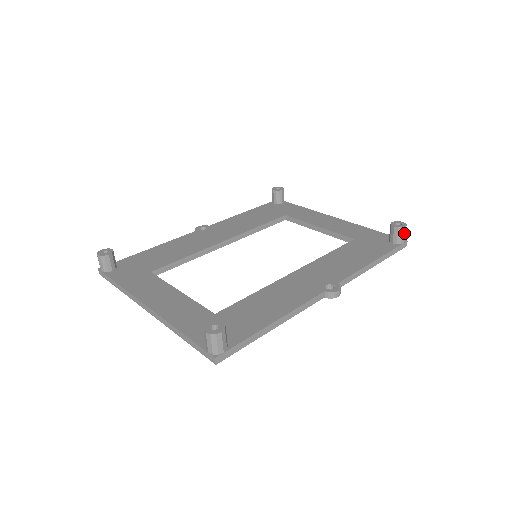
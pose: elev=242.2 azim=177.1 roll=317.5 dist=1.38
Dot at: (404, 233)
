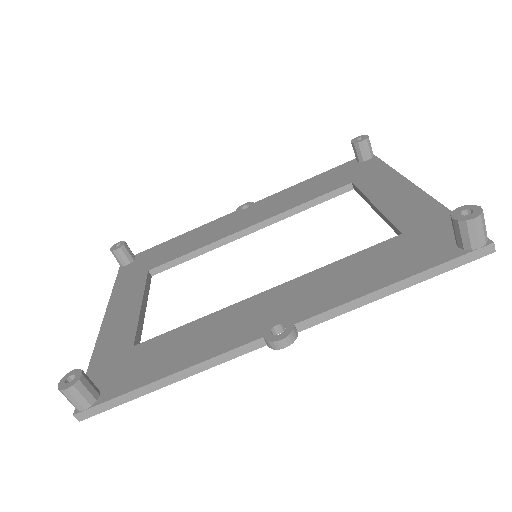
Dot at: (475, 230)
